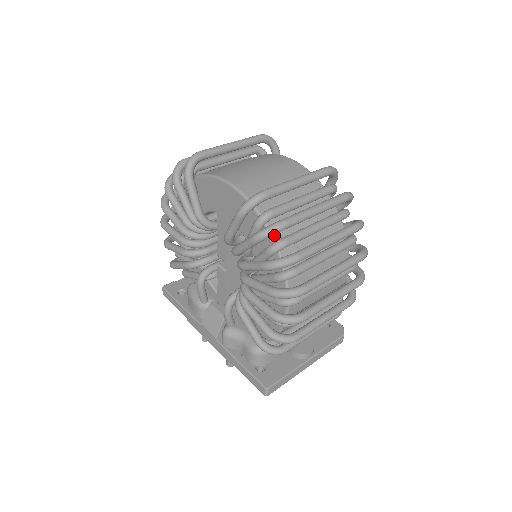
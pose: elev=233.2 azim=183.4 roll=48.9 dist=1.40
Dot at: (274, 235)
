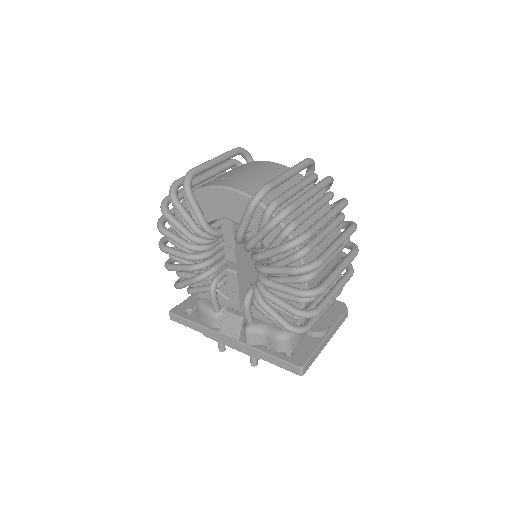
Dot at: (282, 221)
